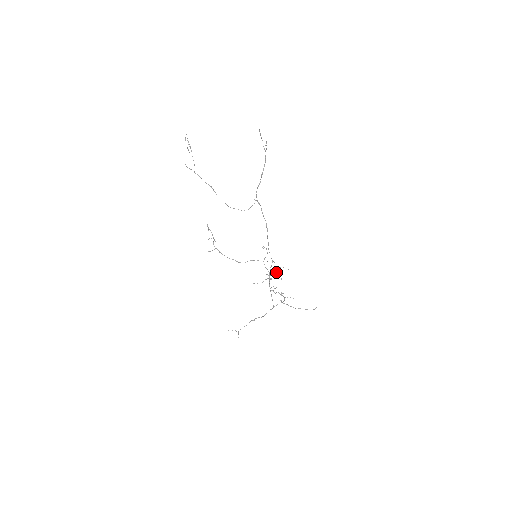
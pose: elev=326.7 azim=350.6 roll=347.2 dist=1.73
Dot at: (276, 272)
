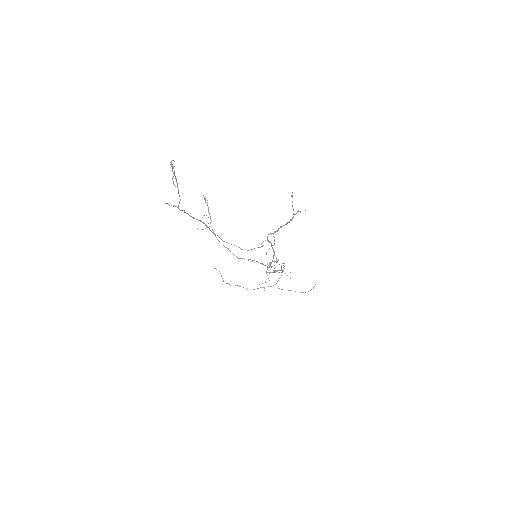
Dot at: occluded
